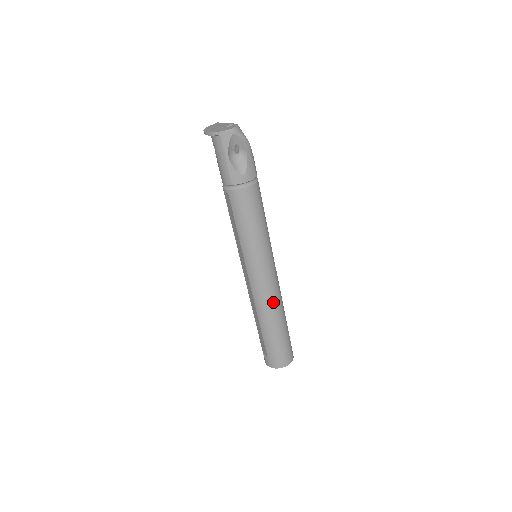
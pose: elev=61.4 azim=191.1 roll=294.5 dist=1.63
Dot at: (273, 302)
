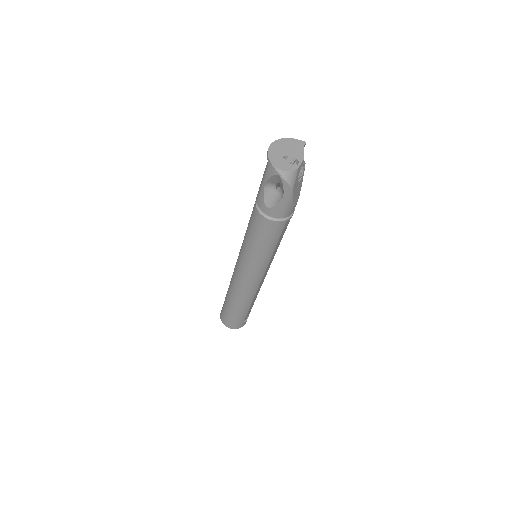
Dot at: (240, 292)
